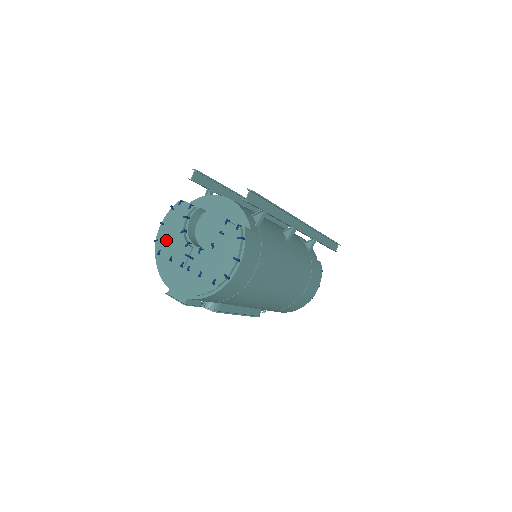
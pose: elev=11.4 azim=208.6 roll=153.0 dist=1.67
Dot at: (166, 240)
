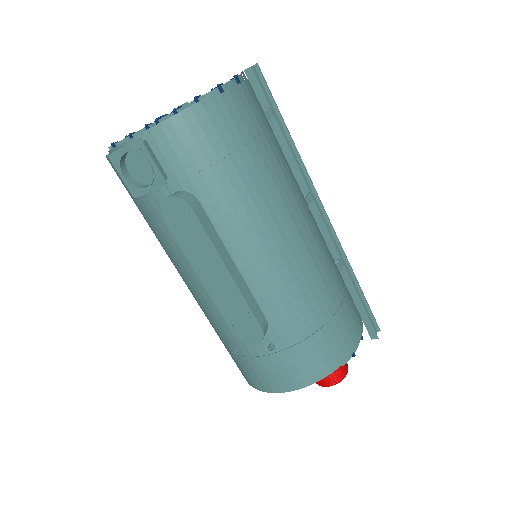
Dot at: occluded
